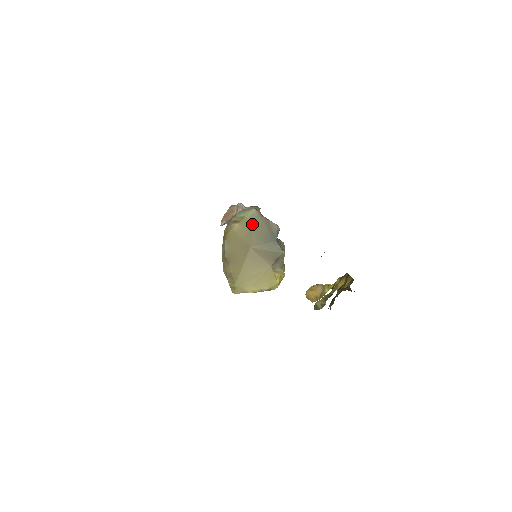
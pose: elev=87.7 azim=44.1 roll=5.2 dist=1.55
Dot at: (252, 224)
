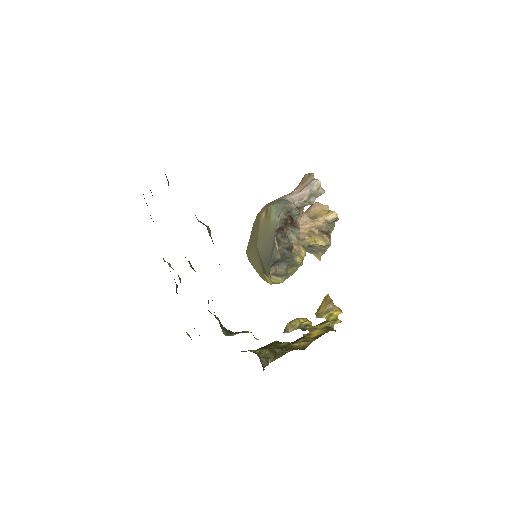
Dot at: (268, 231)
